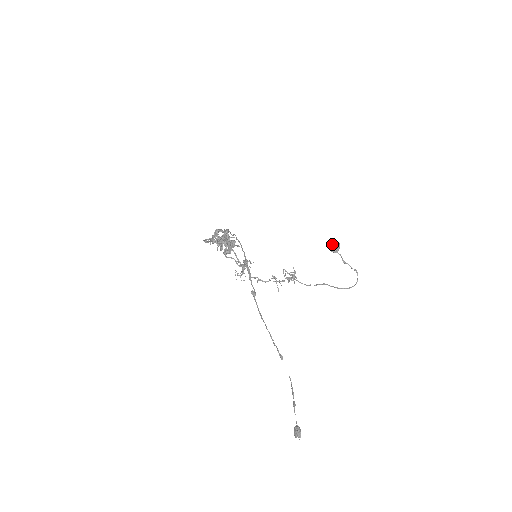
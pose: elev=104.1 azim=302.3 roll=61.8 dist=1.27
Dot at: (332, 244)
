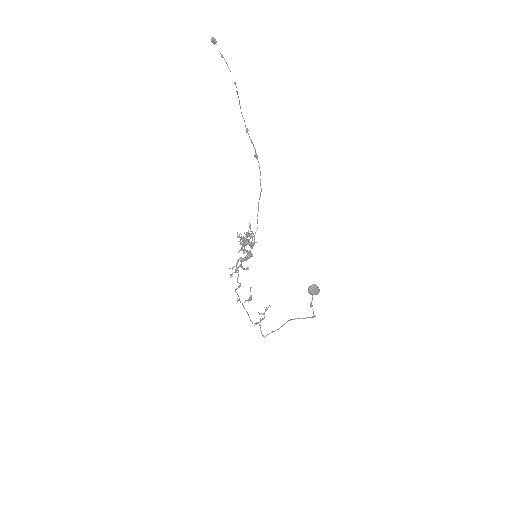
Dot at: (313, 285)
